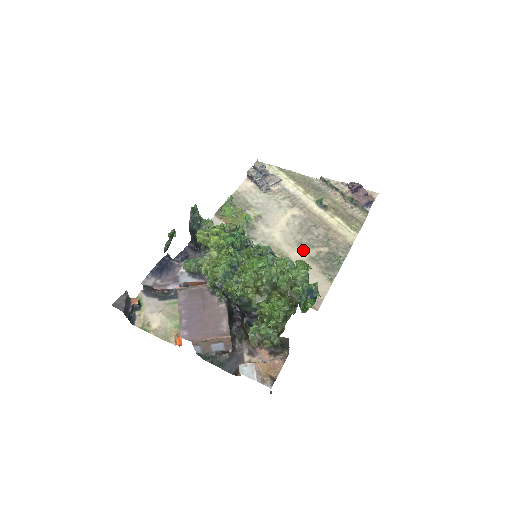
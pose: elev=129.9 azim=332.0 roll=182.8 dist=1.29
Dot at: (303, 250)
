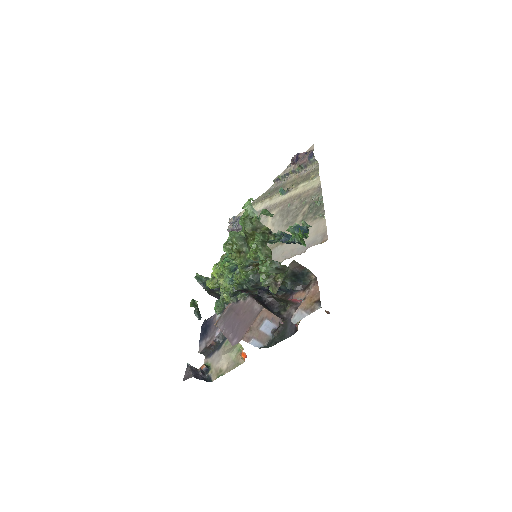
Dot at: (293, 224)
